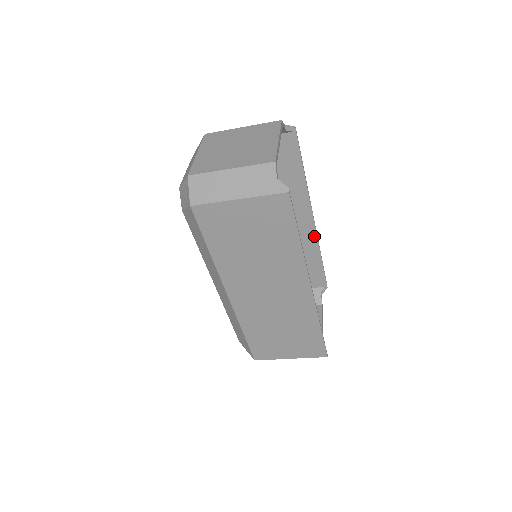
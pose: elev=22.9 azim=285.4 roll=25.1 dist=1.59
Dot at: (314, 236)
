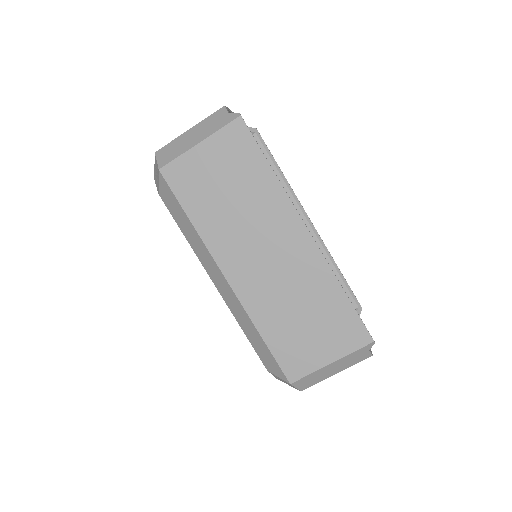
Dot at: (319, 240)
